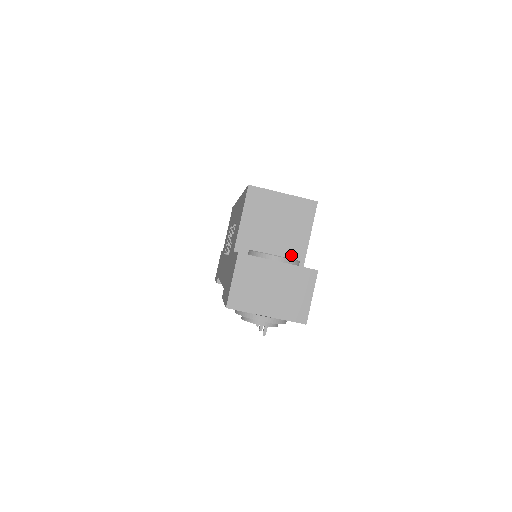
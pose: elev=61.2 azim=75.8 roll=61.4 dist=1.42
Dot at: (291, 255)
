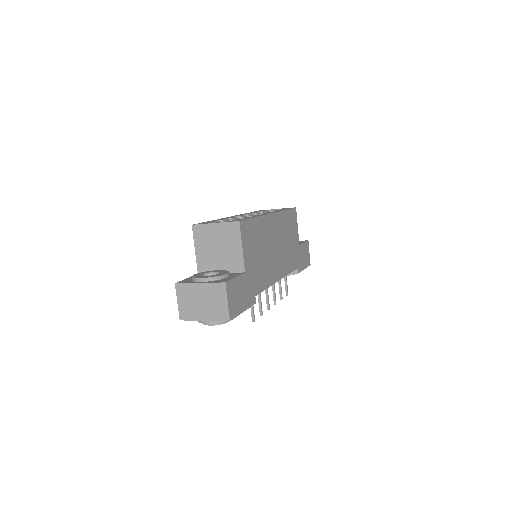
Dot at: (234, 266)
